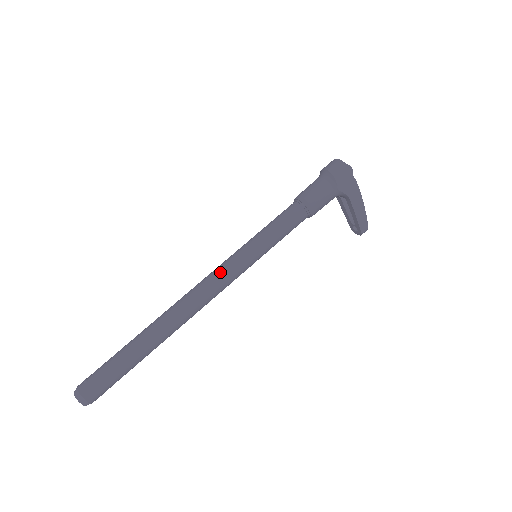
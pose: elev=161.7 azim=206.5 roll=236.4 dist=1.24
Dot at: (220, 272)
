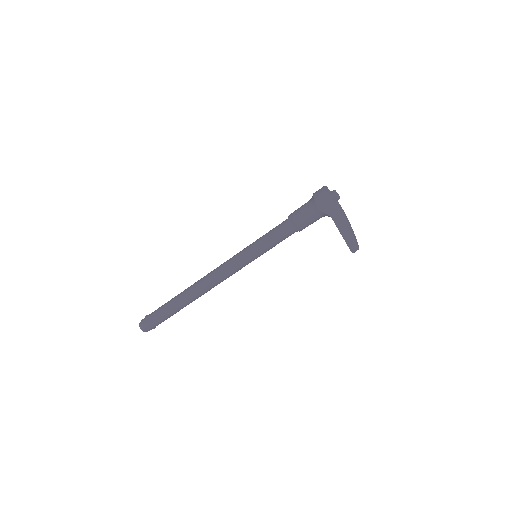
Dot at: (226, 262)
